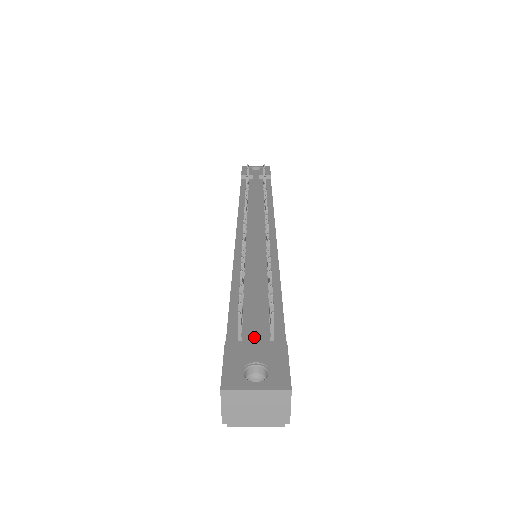
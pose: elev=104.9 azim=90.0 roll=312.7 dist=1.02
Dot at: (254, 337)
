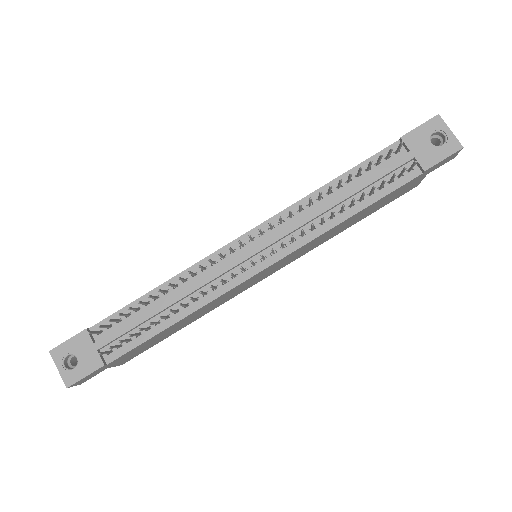
Dot at: (98, 343)
